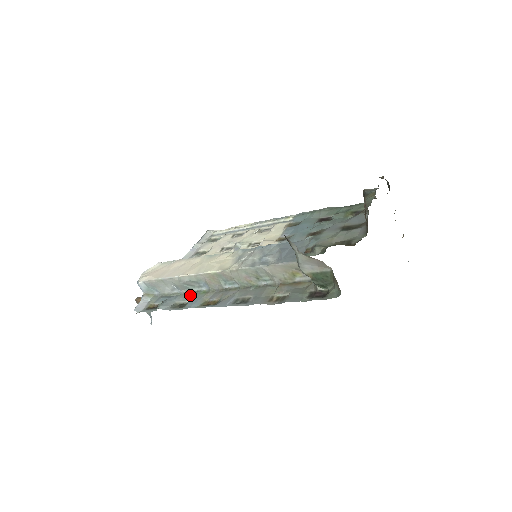
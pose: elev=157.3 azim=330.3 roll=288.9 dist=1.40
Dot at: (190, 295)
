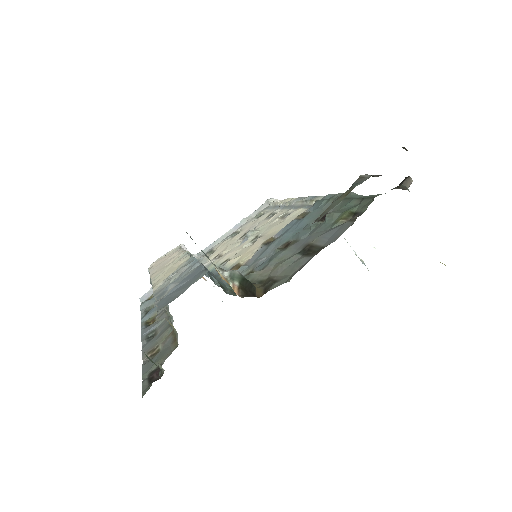
Dot at: occluded
